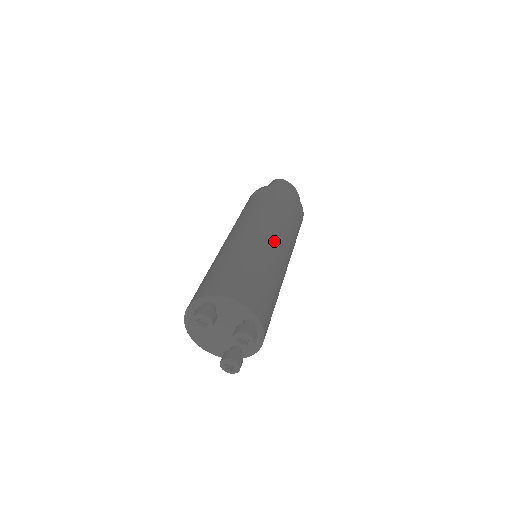
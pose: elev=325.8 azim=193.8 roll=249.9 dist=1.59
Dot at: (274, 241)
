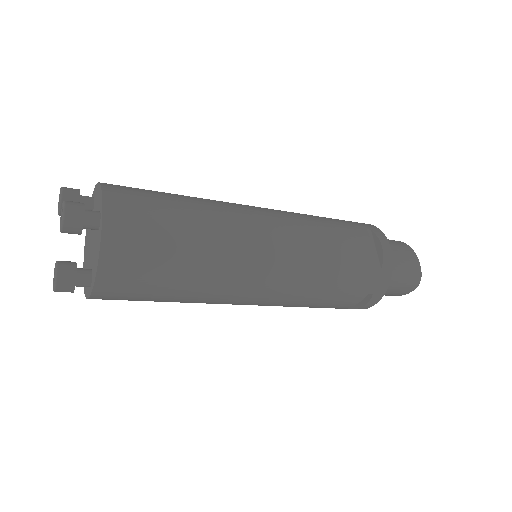
Dot at: (260, 213)
